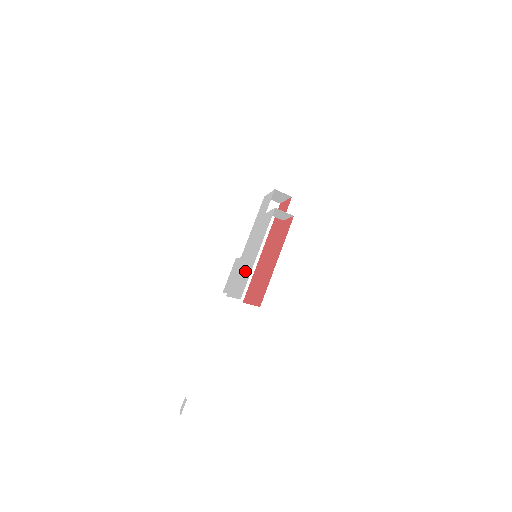
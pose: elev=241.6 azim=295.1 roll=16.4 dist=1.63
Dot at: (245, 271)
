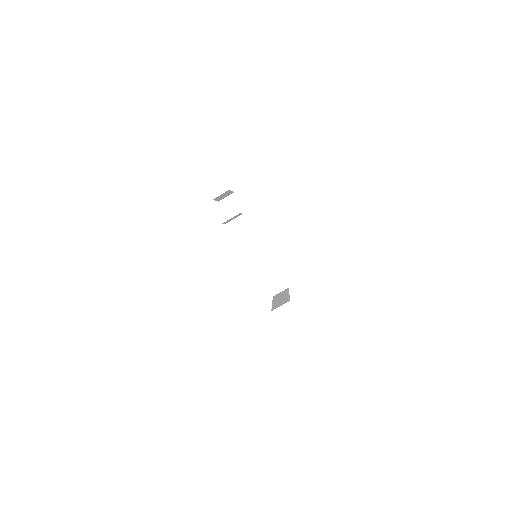
Dot at: occluded
